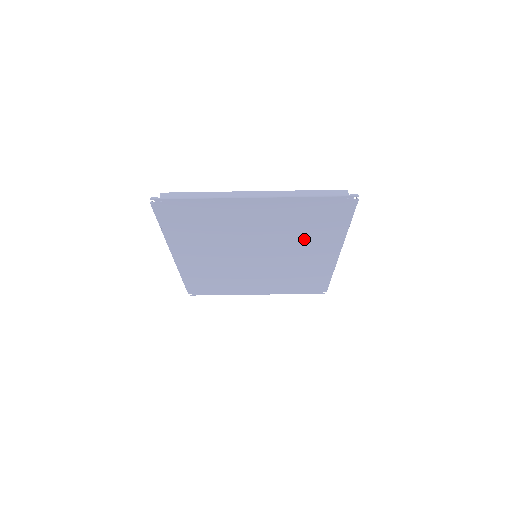
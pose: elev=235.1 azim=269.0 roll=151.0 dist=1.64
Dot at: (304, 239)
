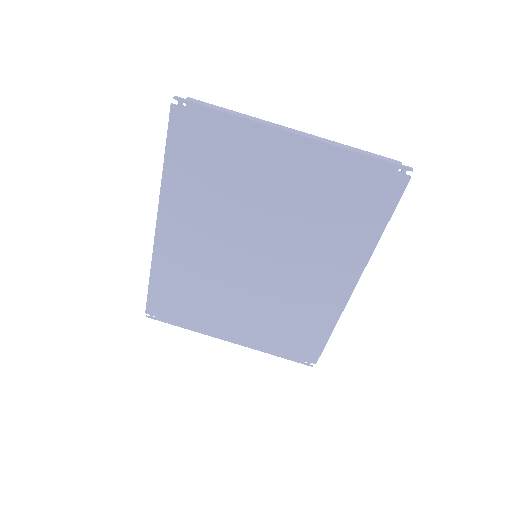
Dot at: (324, 238)
